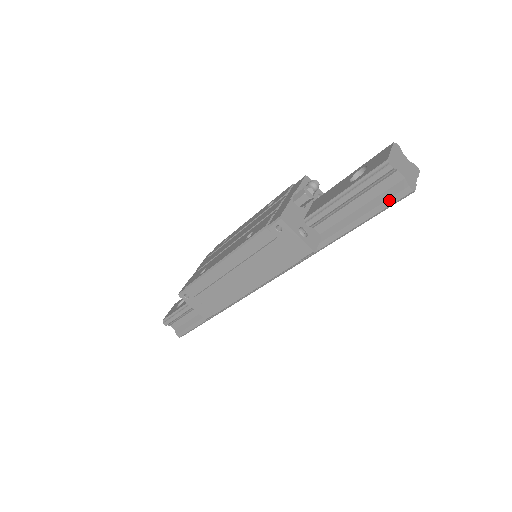
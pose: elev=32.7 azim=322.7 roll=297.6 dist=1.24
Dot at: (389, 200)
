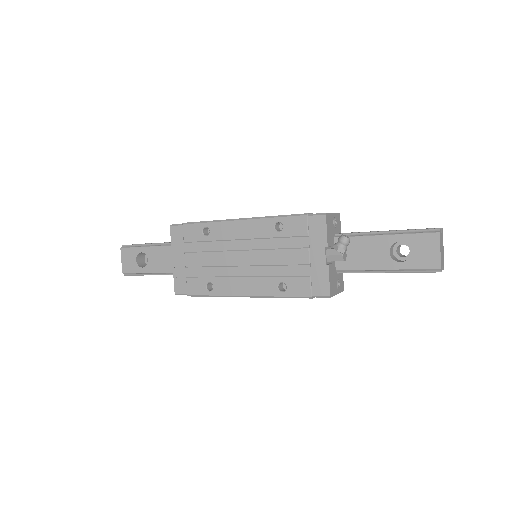
Dot at: occluded
